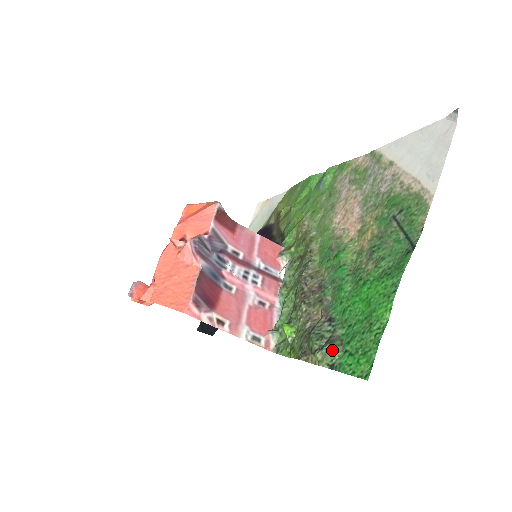
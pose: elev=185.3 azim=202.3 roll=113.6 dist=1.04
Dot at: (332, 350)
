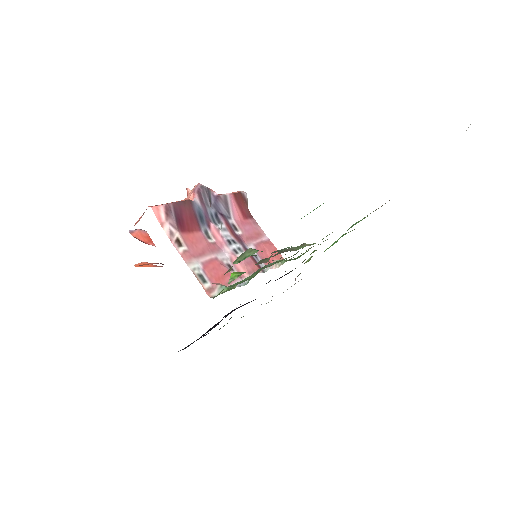
Dot at: (251, 250)
